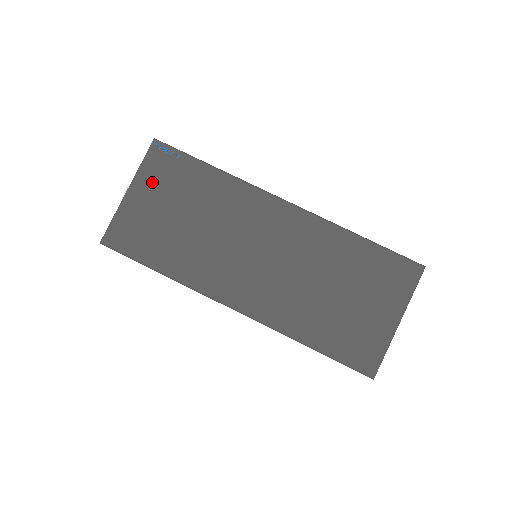
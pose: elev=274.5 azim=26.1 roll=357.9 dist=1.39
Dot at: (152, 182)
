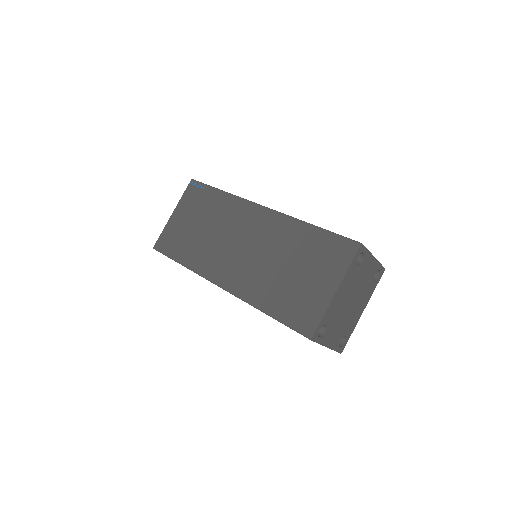
Dot at: (186, 206)
